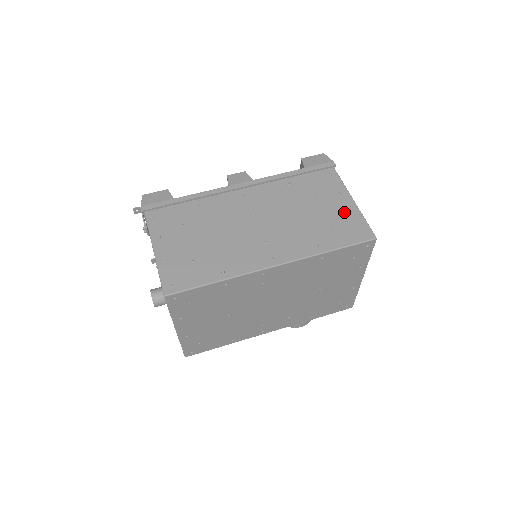
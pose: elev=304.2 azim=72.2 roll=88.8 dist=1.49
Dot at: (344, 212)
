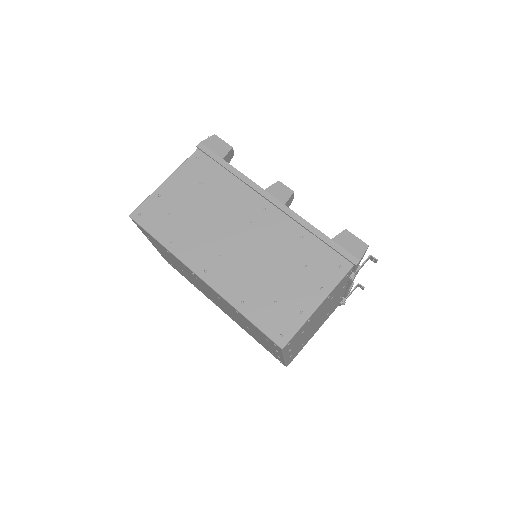
Dot at: (297, 304)
